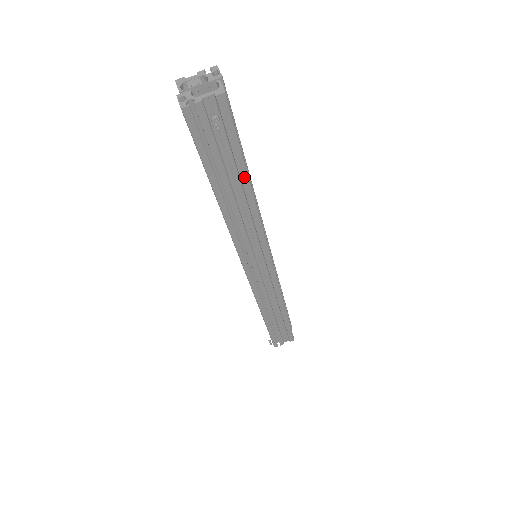
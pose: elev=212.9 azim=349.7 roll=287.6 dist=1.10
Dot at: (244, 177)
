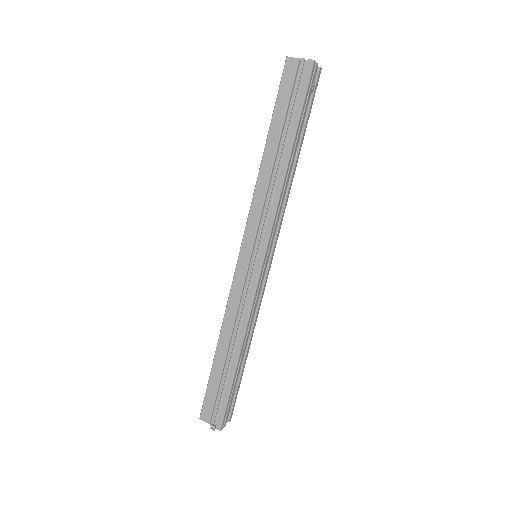
Dot at: (301, 143)
